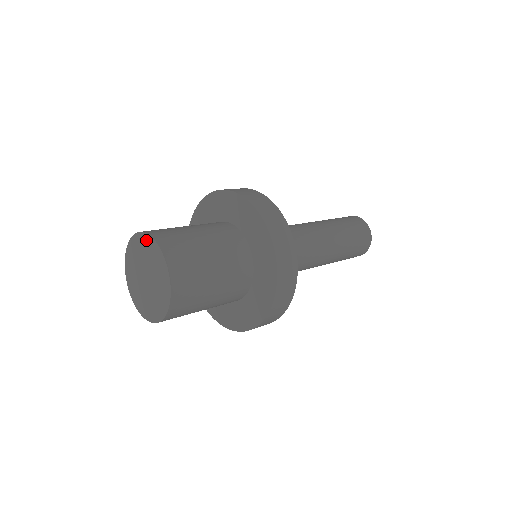
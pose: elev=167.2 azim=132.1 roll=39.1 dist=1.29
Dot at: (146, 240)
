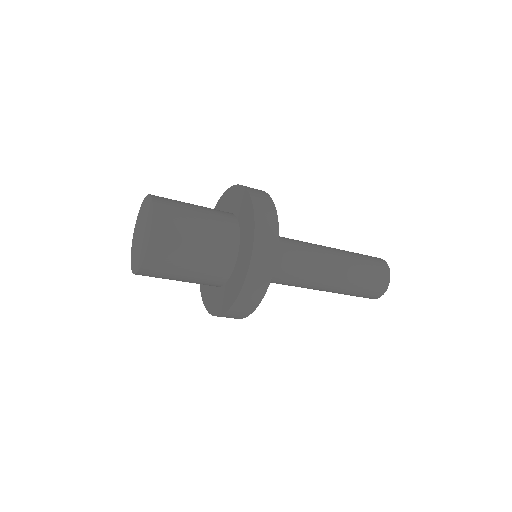
Dot at: (145, 201)
